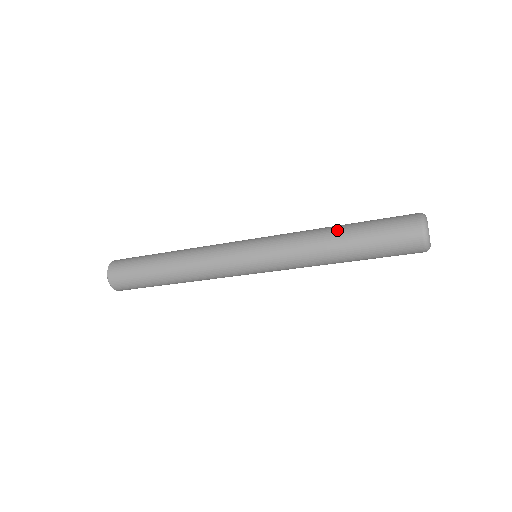
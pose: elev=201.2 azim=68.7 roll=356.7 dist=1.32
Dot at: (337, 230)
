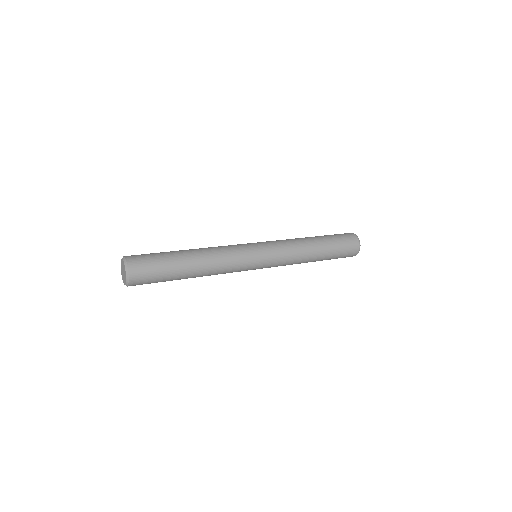
Dot at: (316, 241)
